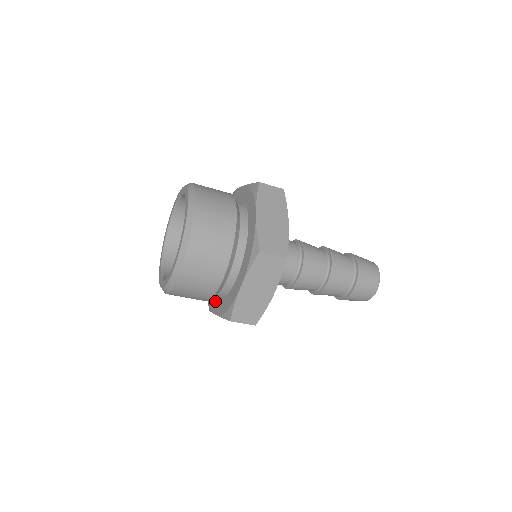
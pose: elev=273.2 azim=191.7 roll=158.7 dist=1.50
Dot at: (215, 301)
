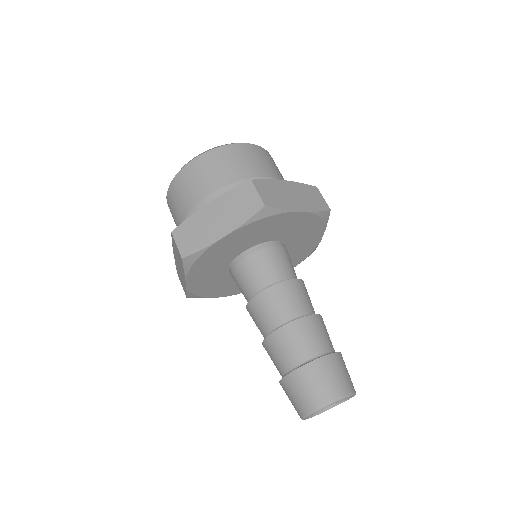
Dot at: occluded
